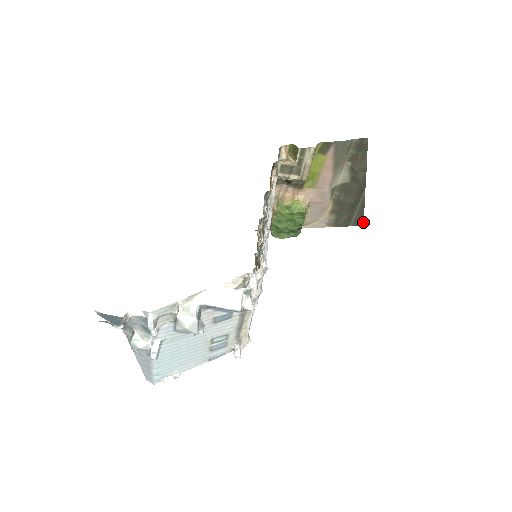
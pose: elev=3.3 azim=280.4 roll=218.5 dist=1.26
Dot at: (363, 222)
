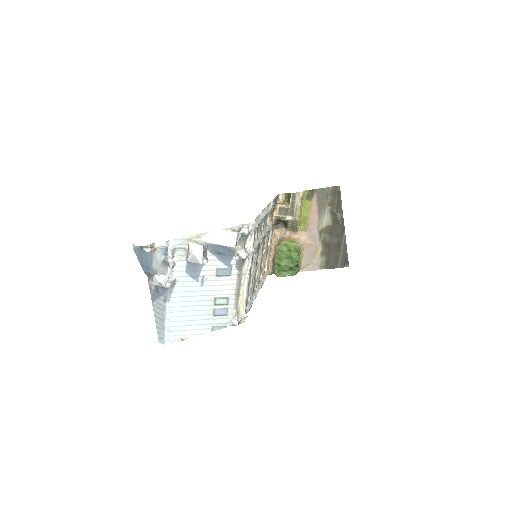
Dot at: (348, 263)
